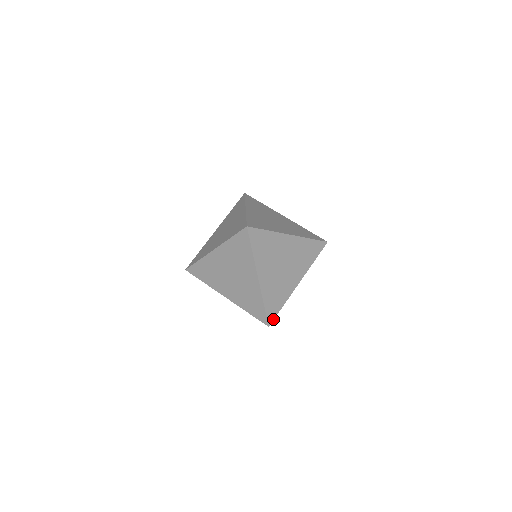
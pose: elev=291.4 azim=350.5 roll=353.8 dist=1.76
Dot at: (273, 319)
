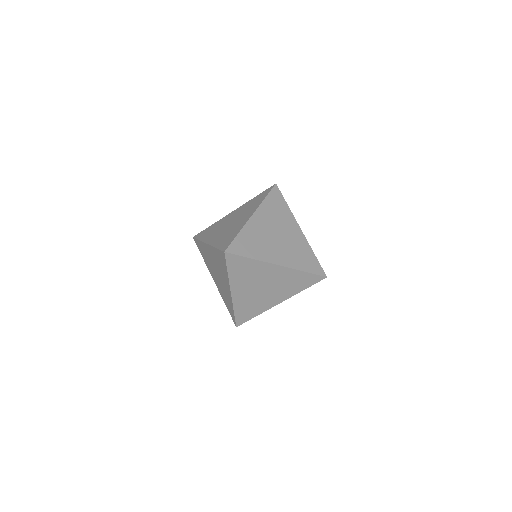
Dot at: (322, 270)
